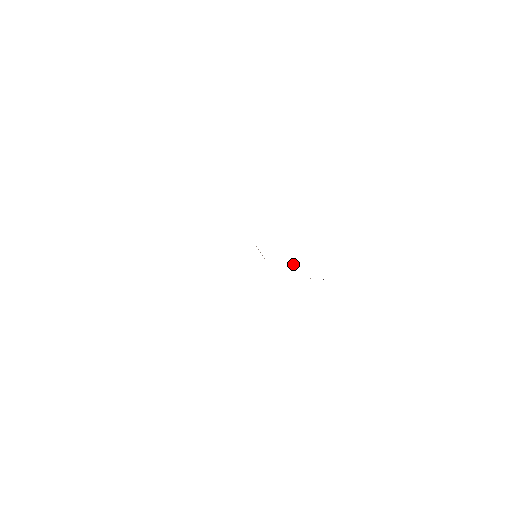
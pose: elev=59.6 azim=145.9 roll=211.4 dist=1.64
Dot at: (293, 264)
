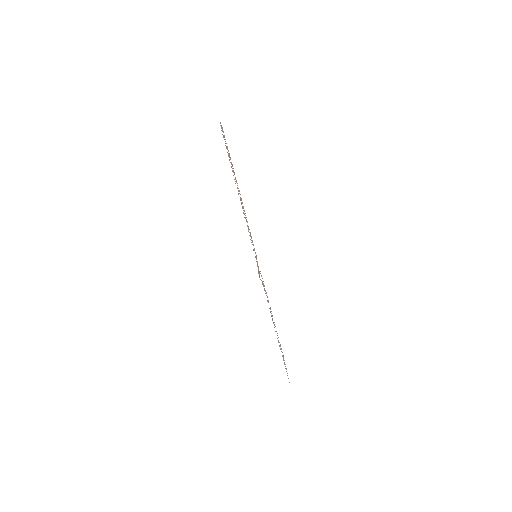
Dot at: occluded
